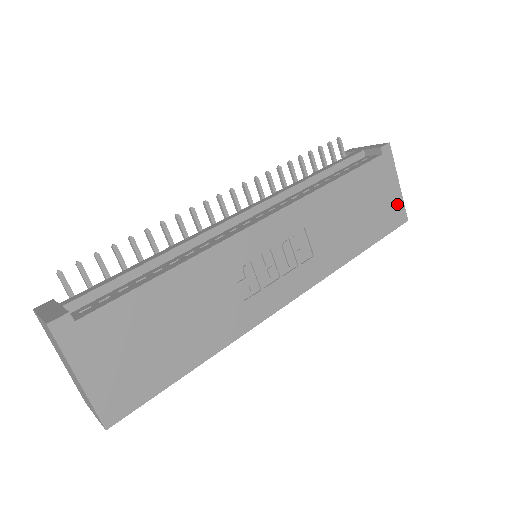
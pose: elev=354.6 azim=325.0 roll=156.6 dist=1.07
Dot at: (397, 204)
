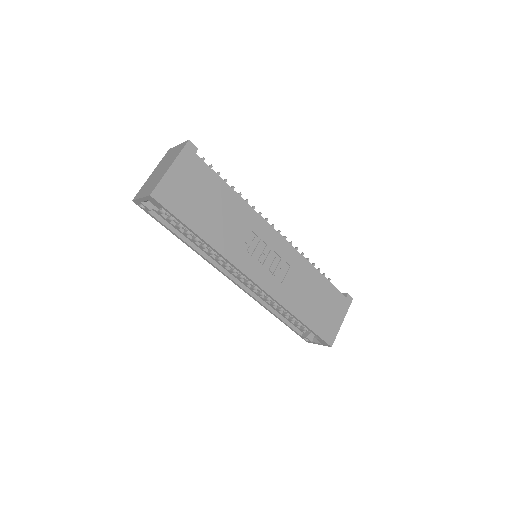
Dot at: (334, 330)
